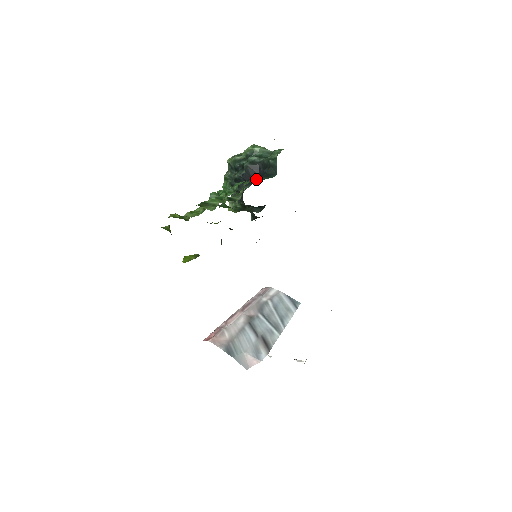
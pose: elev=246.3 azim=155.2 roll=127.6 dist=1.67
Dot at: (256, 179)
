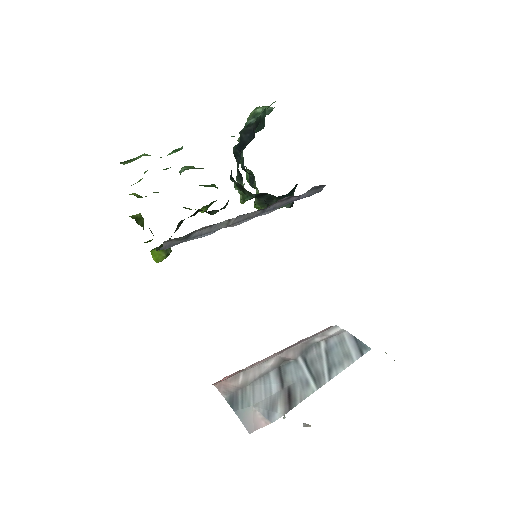
Dot at: occluded
